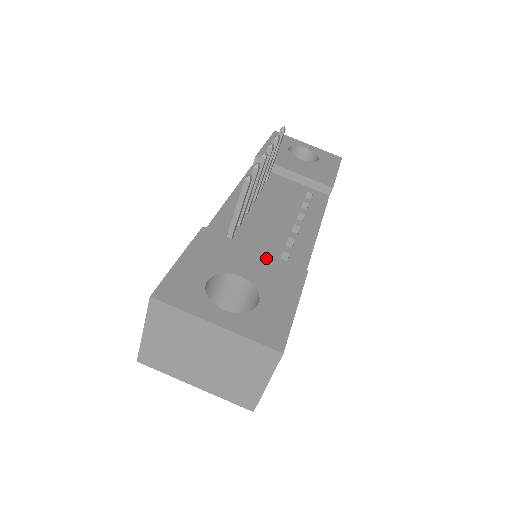
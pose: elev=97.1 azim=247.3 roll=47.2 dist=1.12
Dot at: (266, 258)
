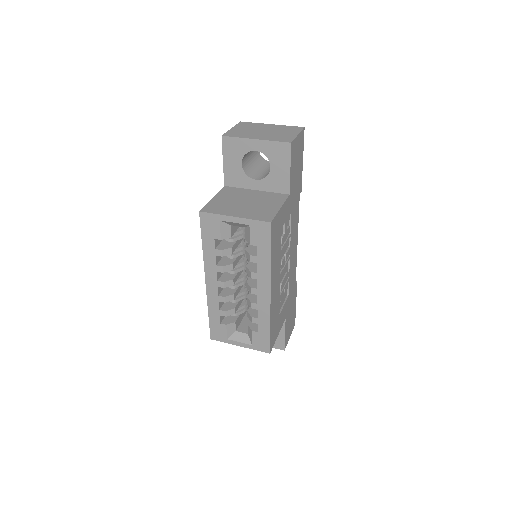
Dot at: occluded
